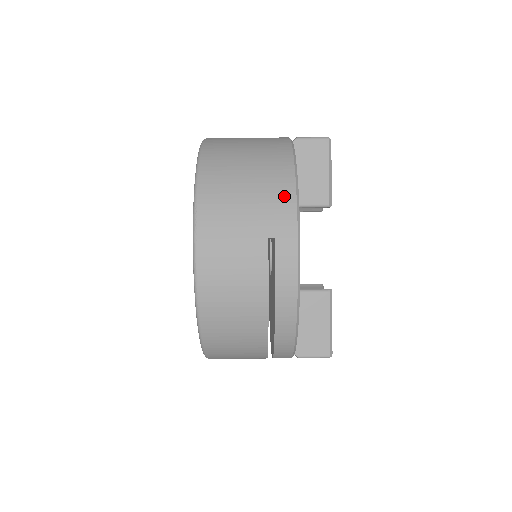
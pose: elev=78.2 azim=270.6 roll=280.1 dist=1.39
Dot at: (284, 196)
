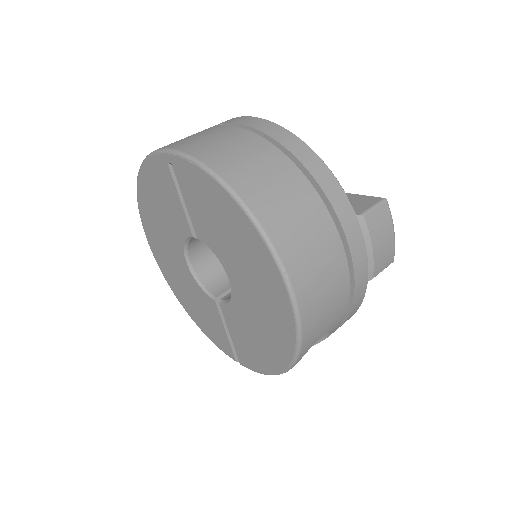
Dot at: occluded
